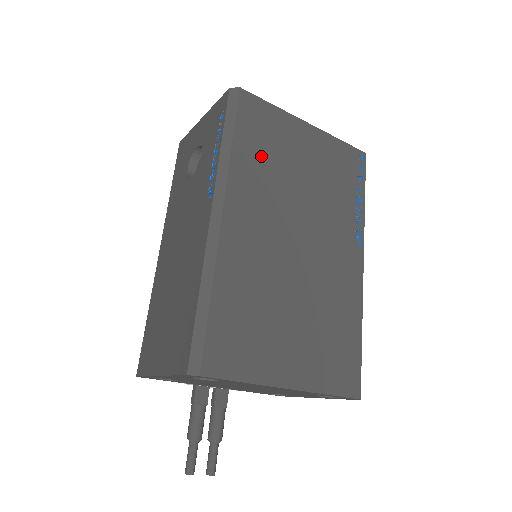
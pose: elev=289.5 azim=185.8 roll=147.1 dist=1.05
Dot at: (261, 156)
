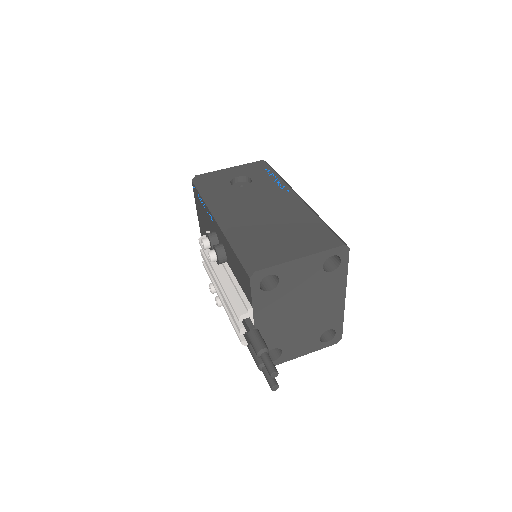
Dot at: occluded
